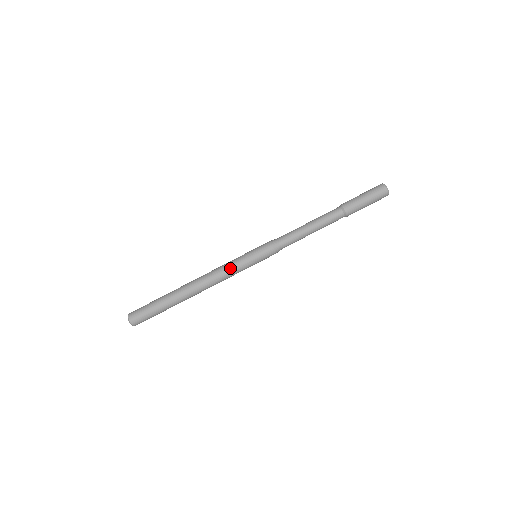
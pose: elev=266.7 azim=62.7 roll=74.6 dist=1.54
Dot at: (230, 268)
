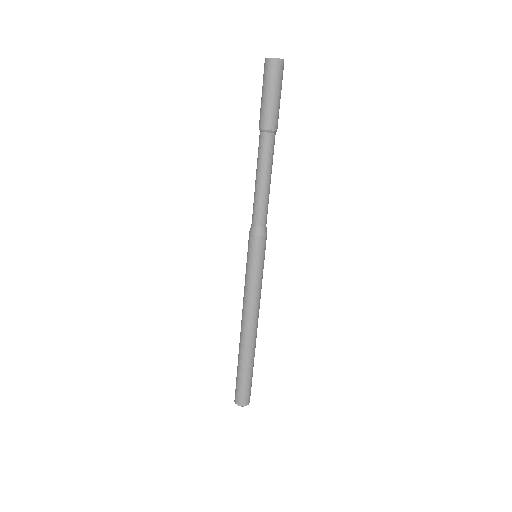
Dot at: (248, 291)
